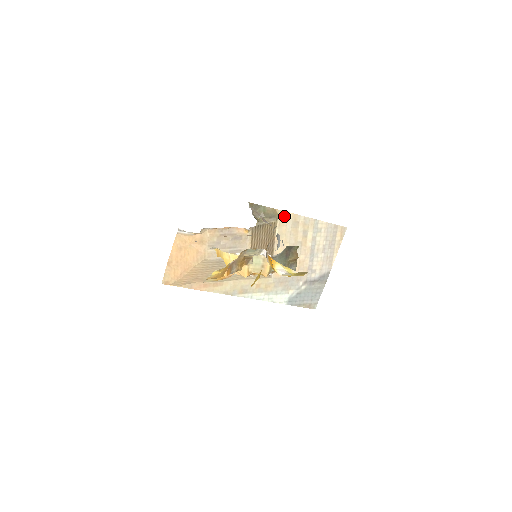
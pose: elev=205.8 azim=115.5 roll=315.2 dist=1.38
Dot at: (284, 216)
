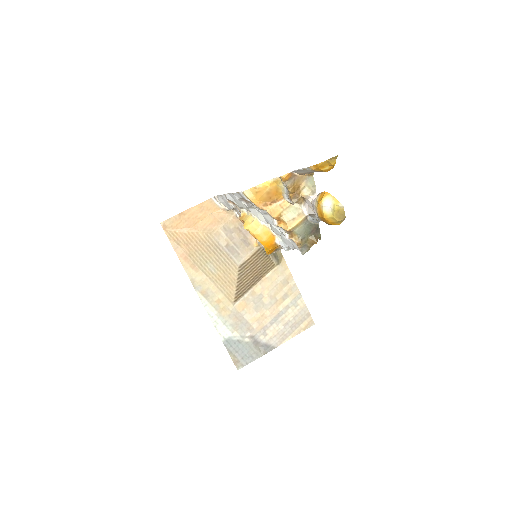
Dot at: (284, 268)
